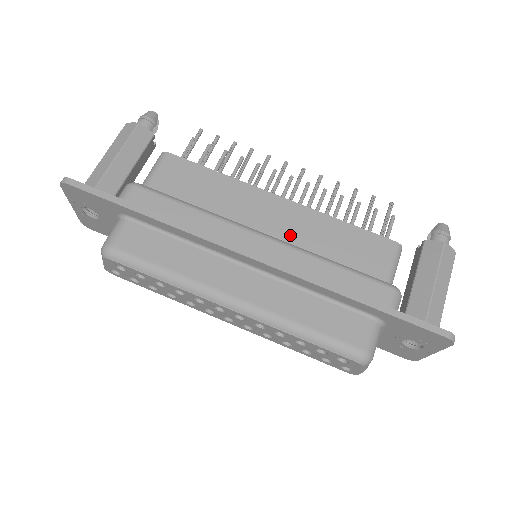
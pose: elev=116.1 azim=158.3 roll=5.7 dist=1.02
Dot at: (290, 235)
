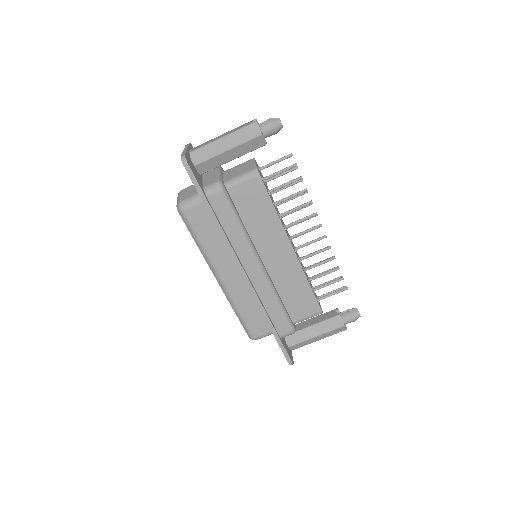
Dot at: (277, 271)
